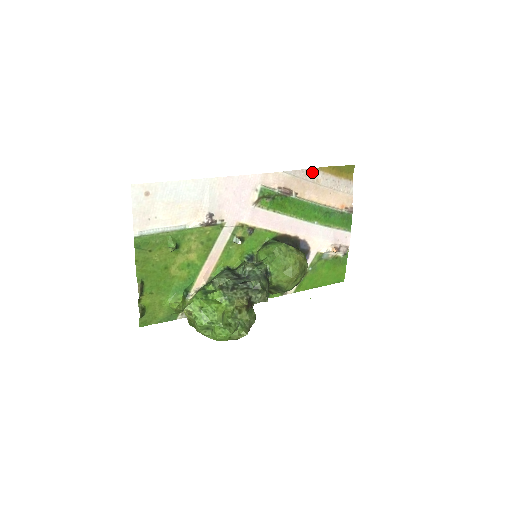
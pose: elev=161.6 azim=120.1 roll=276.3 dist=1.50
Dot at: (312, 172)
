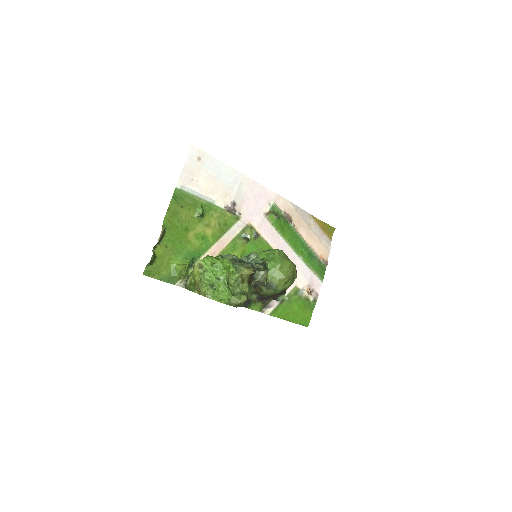
Dot at: (308, 215)
